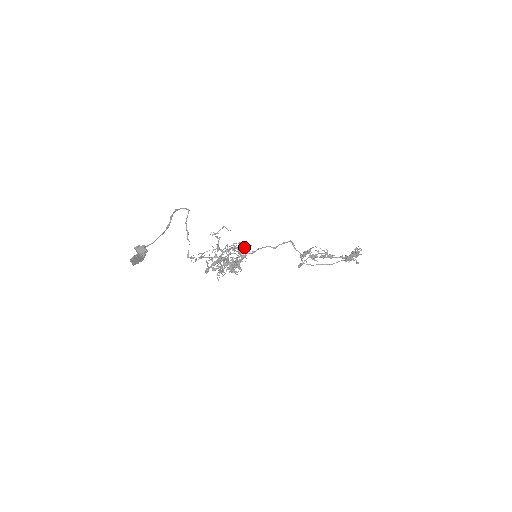
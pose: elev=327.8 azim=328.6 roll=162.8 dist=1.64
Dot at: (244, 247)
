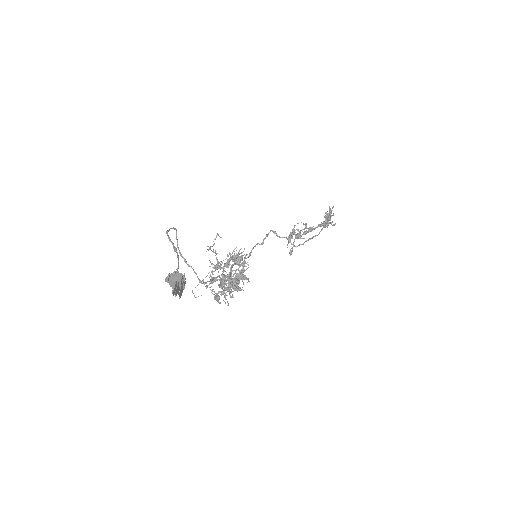
Dot at: (238, 254)
